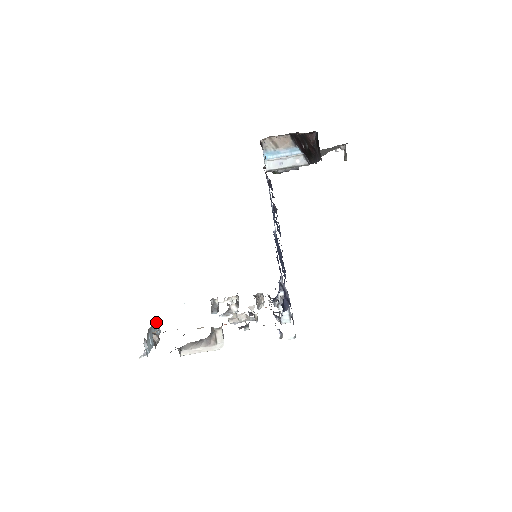
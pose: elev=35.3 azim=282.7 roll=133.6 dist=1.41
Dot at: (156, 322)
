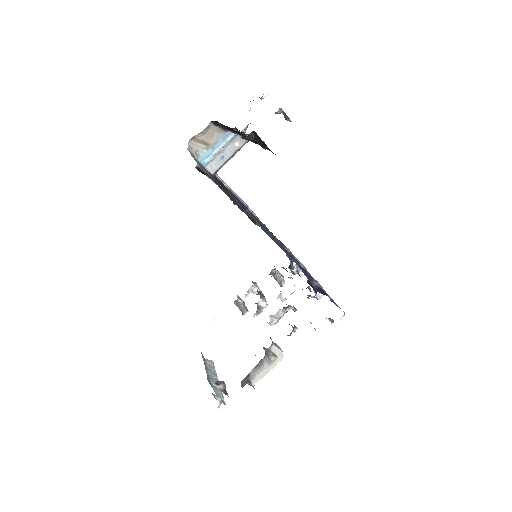
Dot at: (204, 360)
